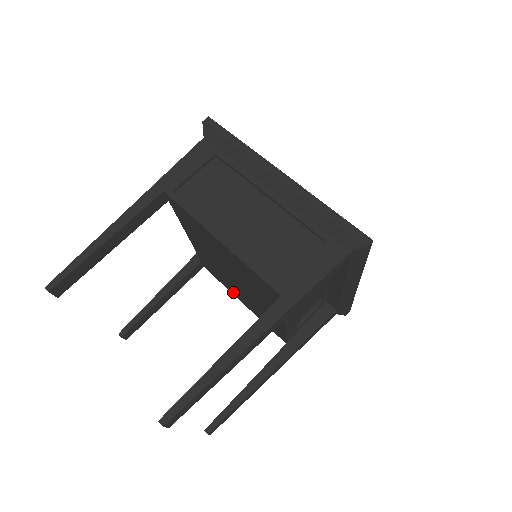
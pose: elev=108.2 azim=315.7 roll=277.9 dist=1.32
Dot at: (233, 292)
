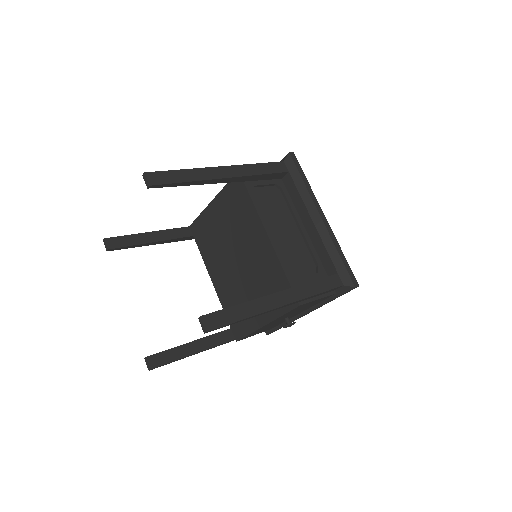
Dot at: (253, 320)
